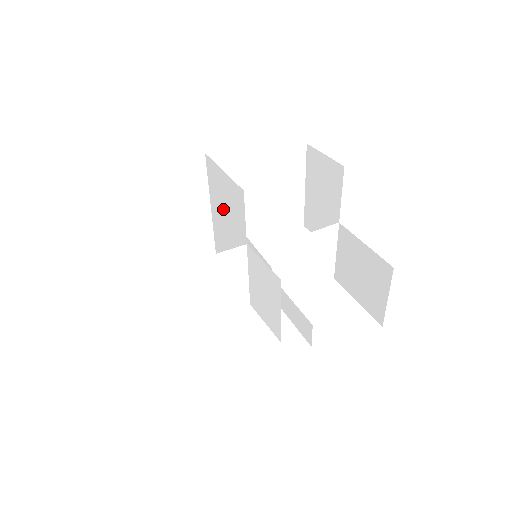
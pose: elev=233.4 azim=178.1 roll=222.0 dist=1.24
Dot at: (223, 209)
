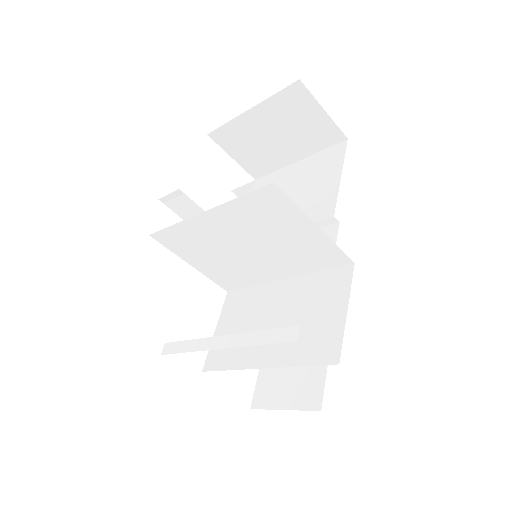
Dot at: (259, 236)
